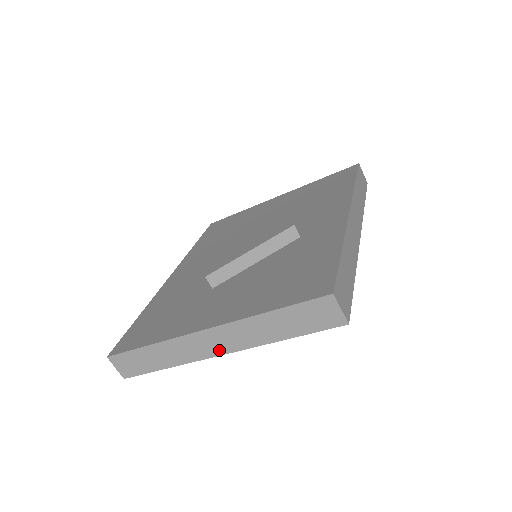
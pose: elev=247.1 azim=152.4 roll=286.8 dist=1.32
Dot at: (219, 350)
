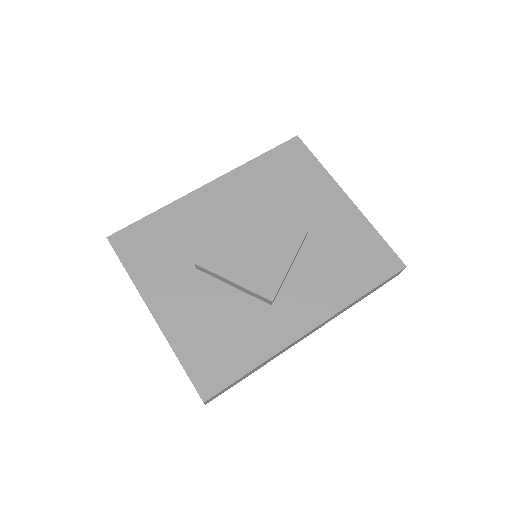
Dot at: occluded
